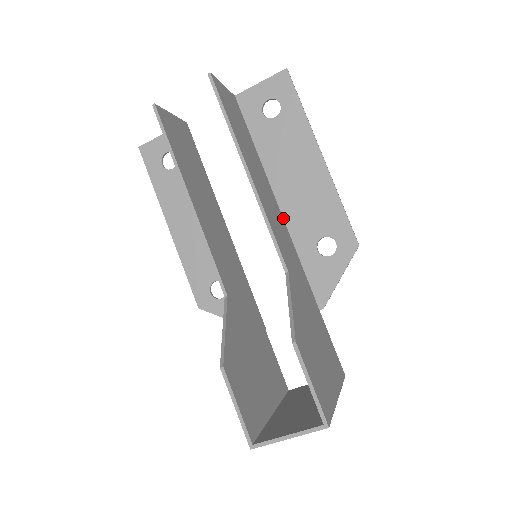
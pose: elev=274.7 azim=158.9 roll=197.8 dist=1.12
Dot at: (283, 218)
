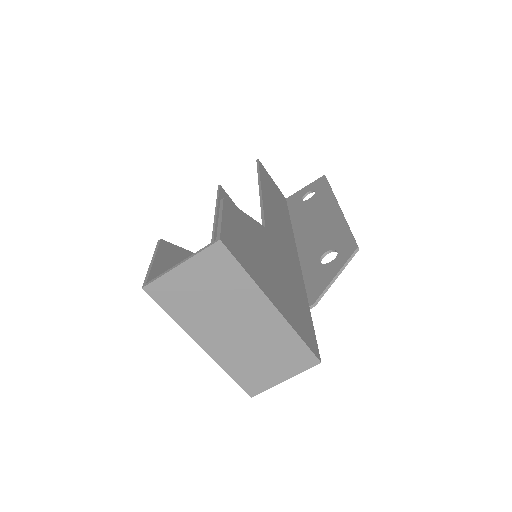
Dot at: (297, 250)
